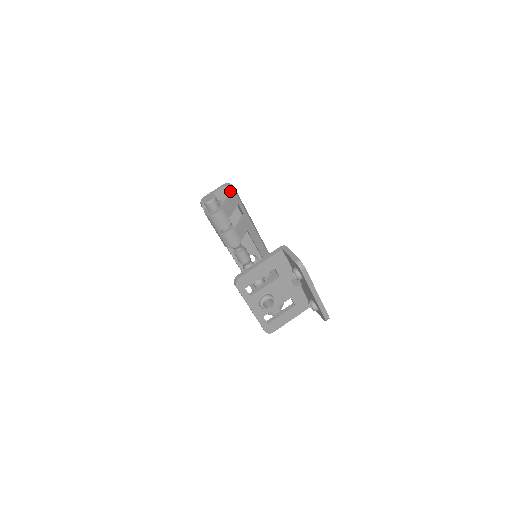
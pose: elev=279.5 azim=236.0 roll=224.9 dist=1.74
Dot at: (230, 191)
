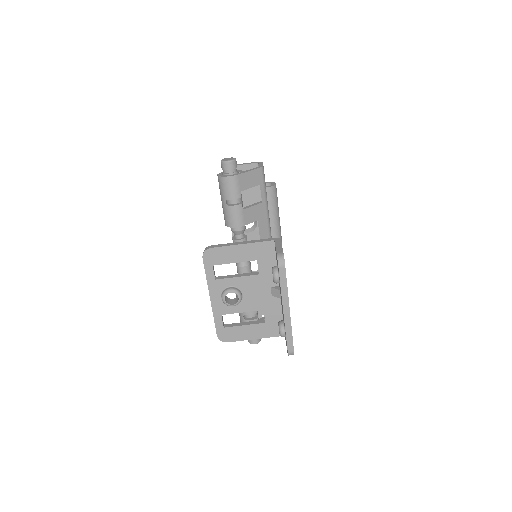
Dot at: occluded
